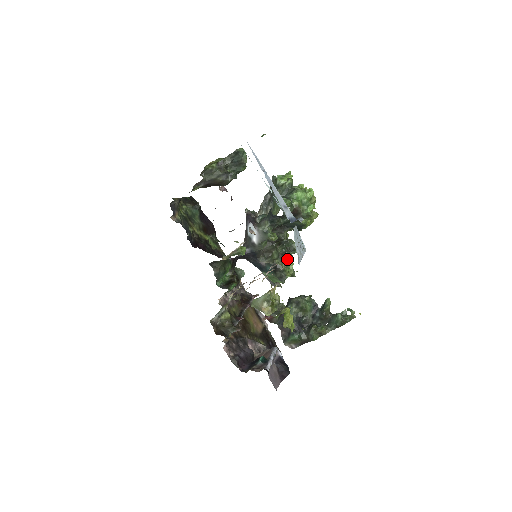
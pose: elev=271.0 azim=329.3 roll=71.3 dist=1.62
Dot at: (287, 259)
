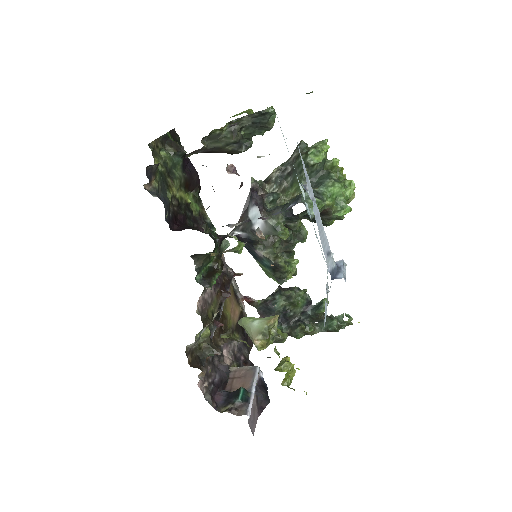
Dot at: (290, 247)
